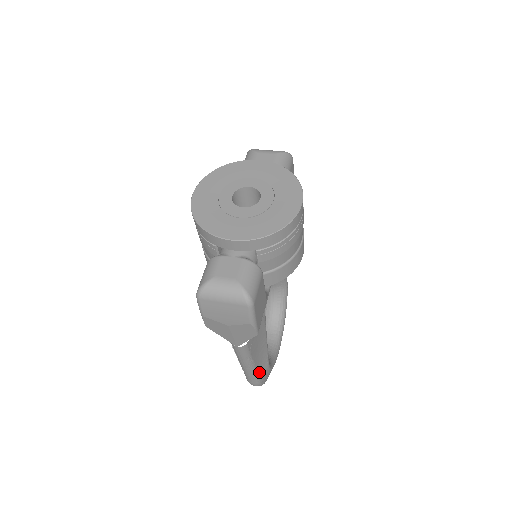
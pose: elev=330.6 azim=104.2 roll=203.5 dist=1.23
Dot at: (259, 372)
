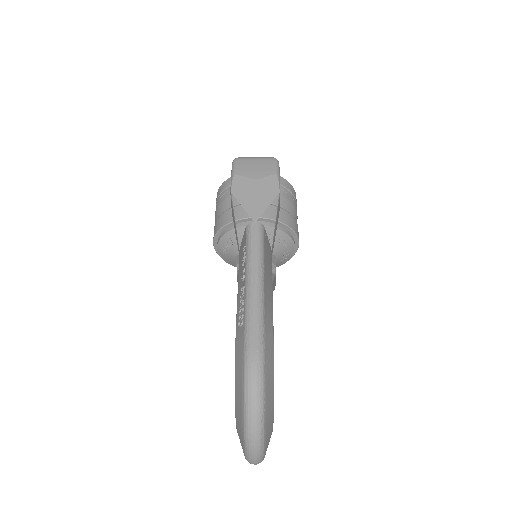
Dot at: (265, 320)
